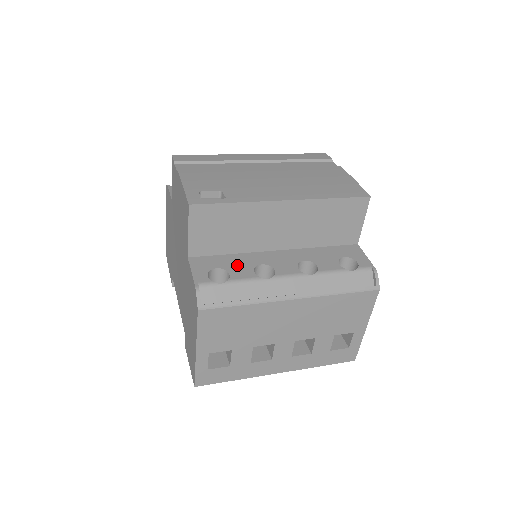
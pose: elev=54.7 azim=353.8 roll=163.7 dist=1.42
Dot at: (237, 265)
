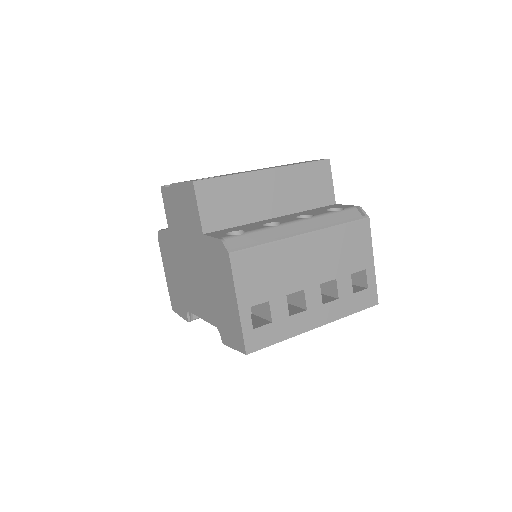
Dot at: (247, 227)
